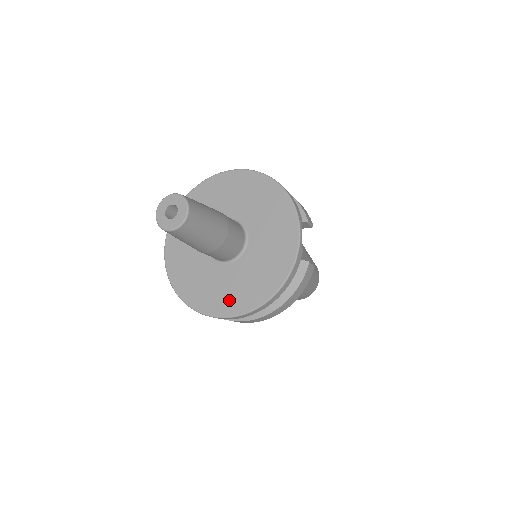
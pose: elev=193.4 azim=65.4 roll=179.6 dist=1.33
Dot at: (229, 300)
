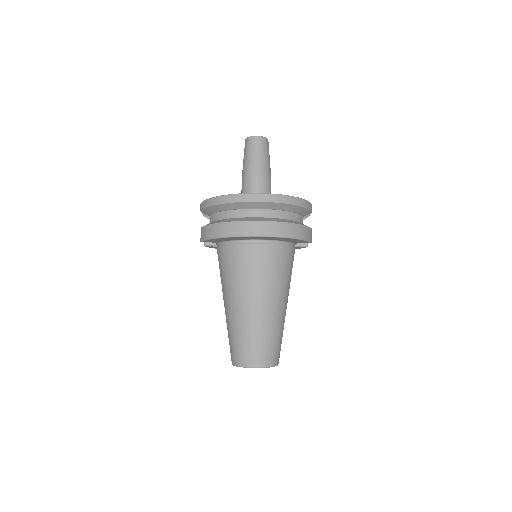
Dot at: occluded
